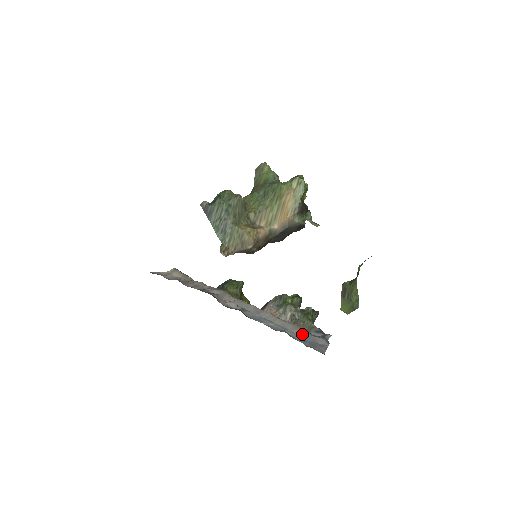
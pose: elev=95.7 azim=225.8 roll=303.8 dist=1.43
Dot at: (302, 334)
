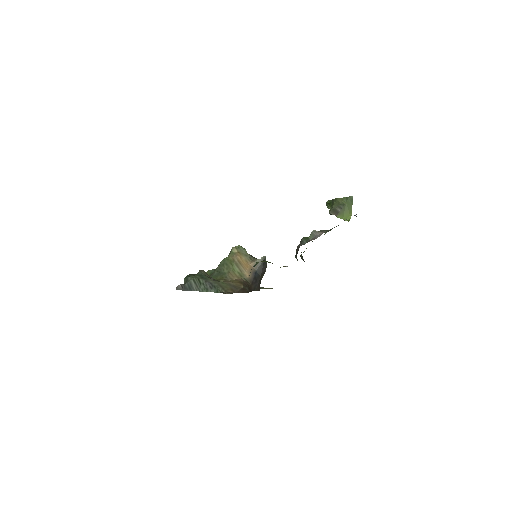
Dot at: occluded
